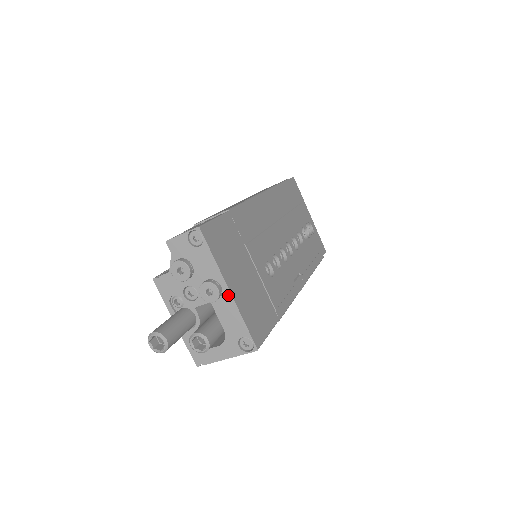
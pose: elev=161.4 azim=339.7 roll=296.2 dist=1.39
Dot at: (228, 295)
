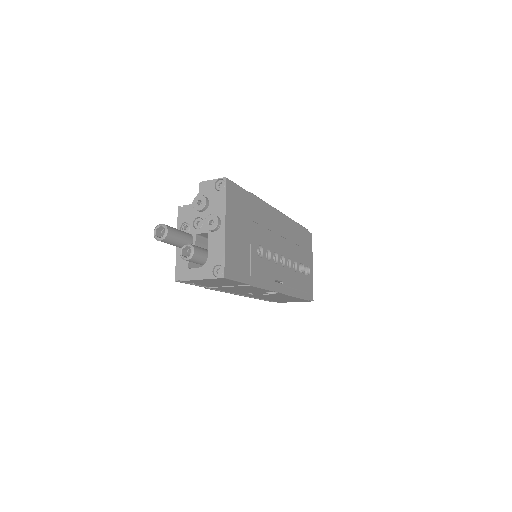
Dot at: (223, 230)
